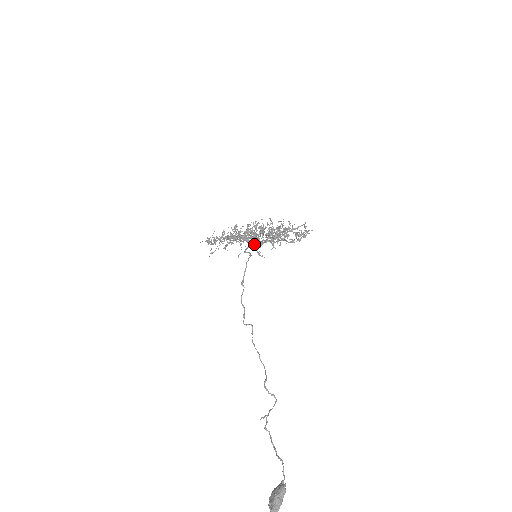
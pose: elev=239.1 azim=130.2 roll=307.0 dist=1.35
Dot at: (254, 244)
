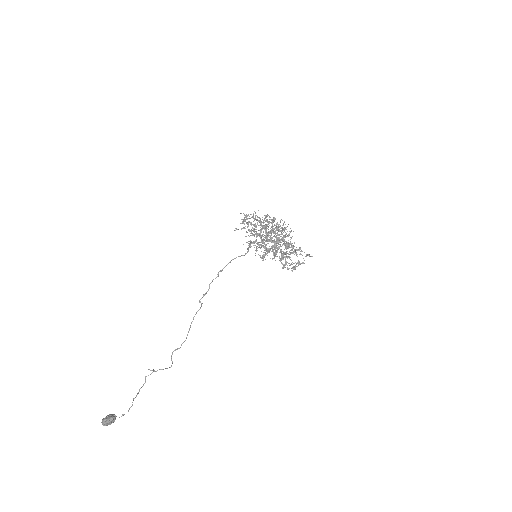
Dot at: occluded
